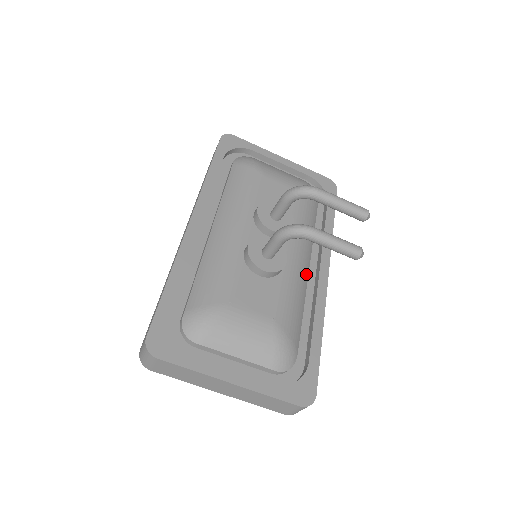
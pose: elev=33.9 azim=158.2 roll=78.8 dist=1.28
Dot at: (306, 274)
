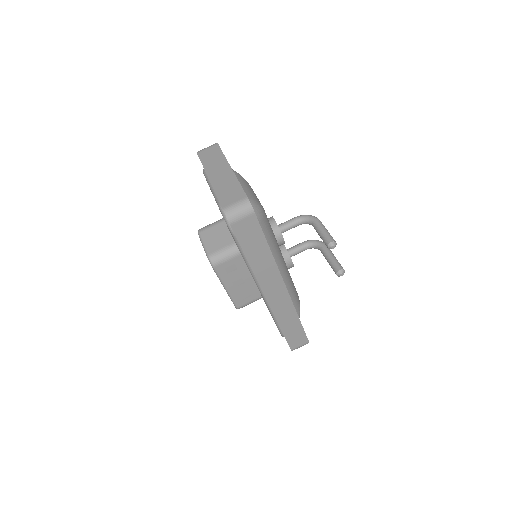
Dot at: (279, 266)
